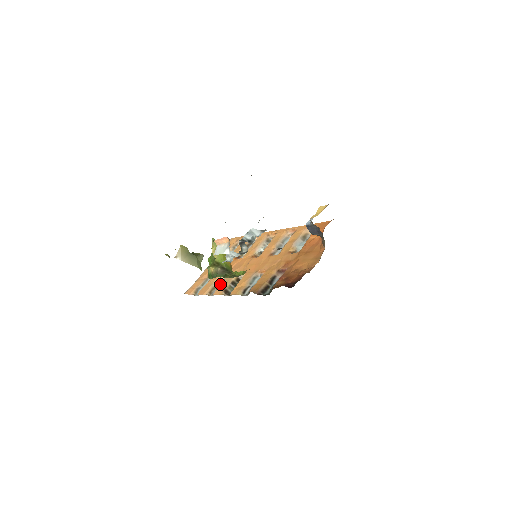
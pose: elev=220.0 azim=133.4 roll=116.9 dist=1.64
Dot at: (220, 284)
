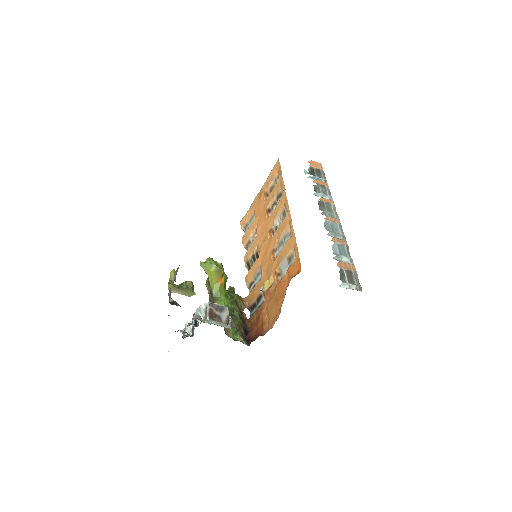
Dot at: (249, 247)
